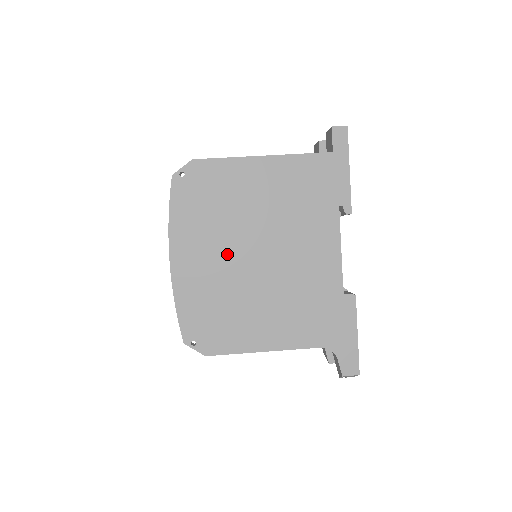
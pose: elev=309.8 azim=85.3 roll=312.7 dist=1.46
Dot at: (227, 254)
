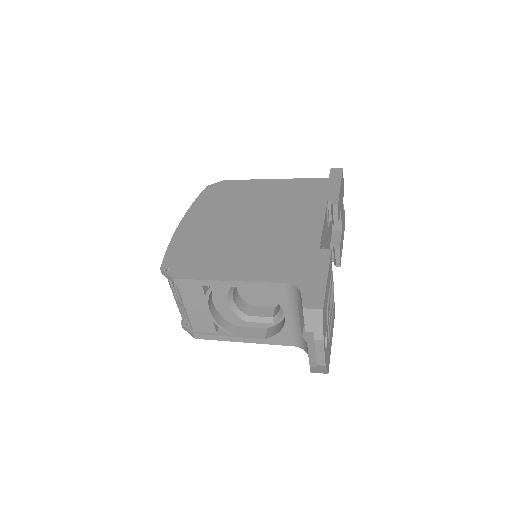
Dot at: (225, 221)
